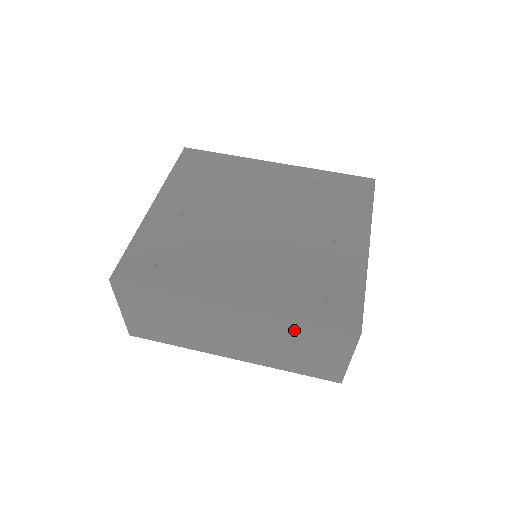
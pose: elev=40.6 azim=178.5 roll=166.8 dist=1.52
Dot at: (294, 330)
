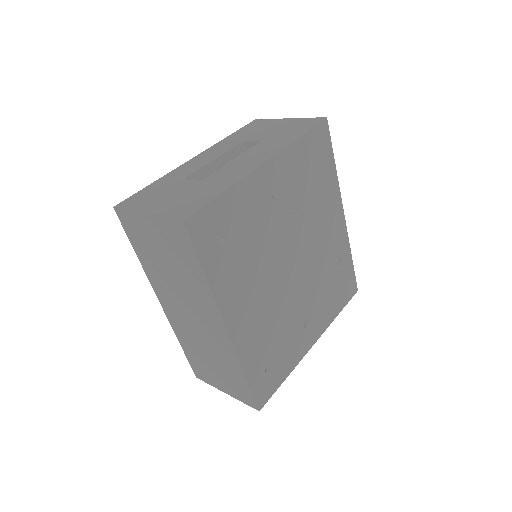
Dot at: (231, 368)
